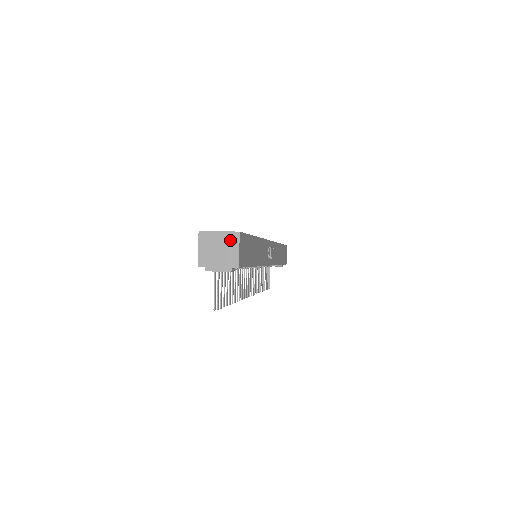
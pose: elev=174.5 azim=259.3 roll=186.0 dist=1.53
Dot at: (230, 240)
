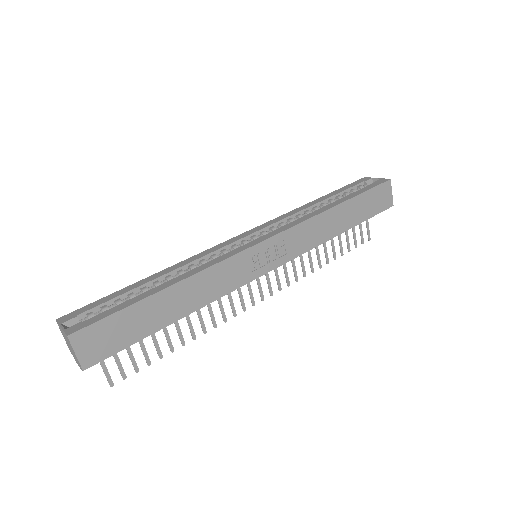
Dot at: (68, 340)
